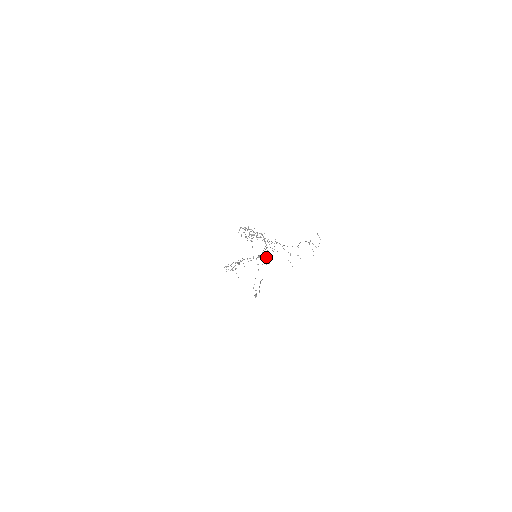
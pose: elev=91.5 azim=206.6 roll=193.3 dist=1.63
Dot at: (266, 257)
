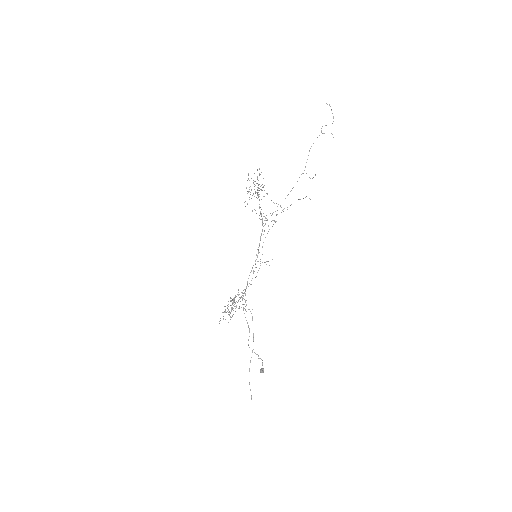
Dot at: (255, 277)
